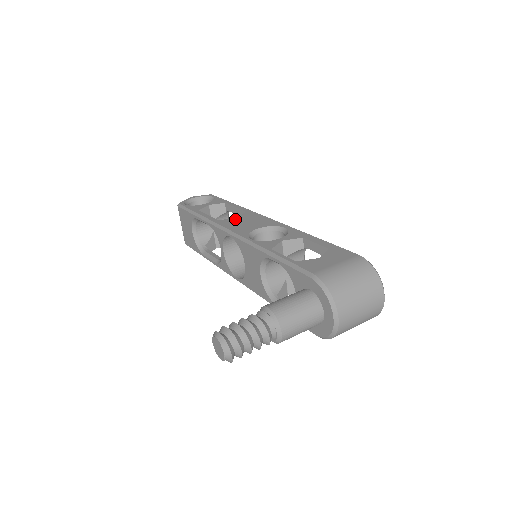
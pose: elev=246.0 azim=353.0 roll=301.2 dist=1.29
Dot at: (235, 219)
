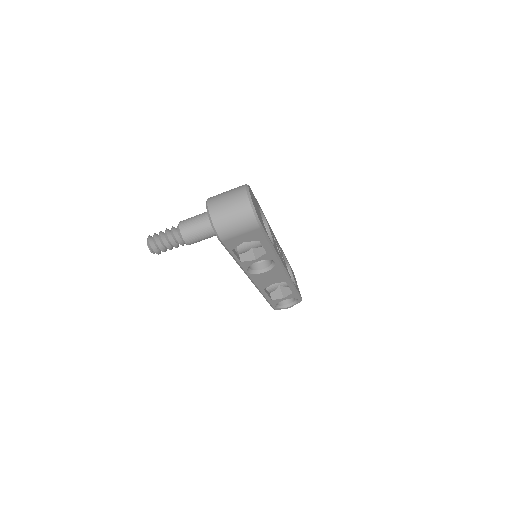
Dot at: occluded
